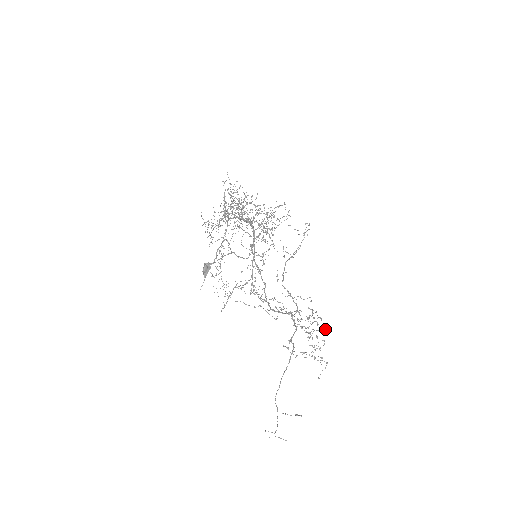
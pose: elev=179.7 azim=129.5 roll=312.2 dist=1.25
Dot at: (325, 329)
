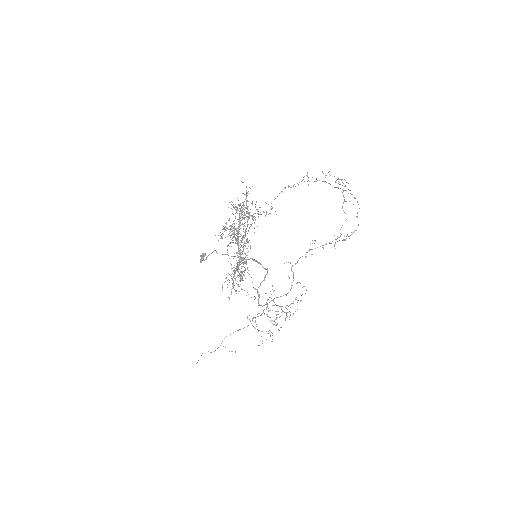
Dot at: (278, 330)
